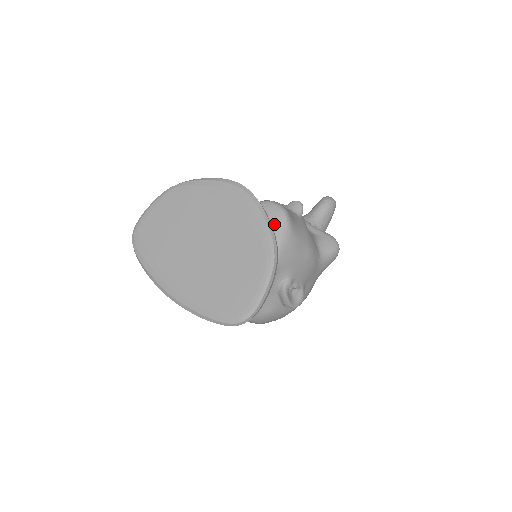
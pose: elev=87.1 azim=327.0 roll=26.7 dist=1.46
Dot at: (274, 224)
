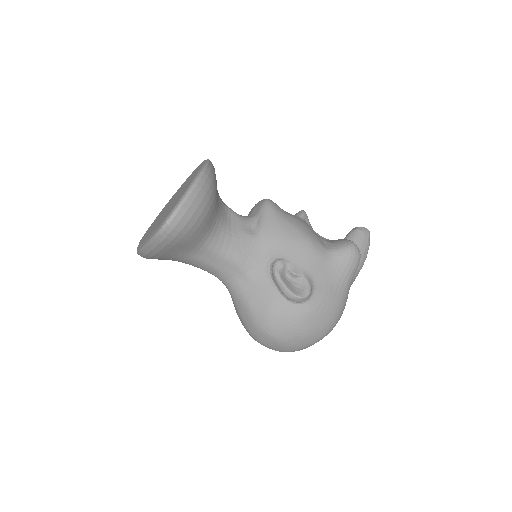
Dot at: (257, 210)
